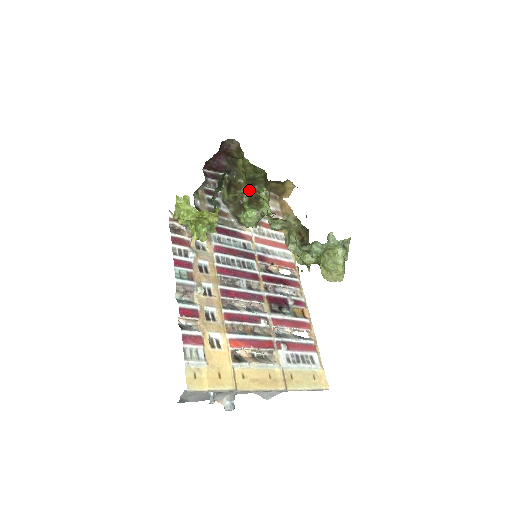
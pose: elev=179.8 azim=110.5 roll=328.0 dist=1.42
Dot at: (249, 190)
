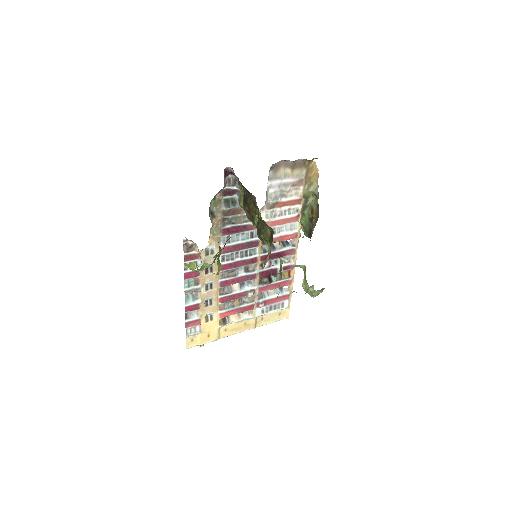
Dot at: (257, 231)
